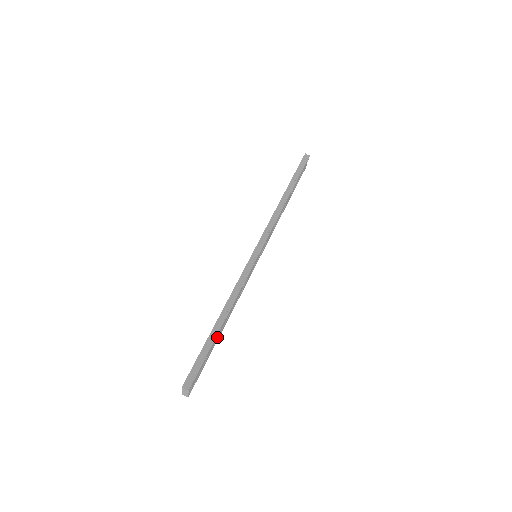
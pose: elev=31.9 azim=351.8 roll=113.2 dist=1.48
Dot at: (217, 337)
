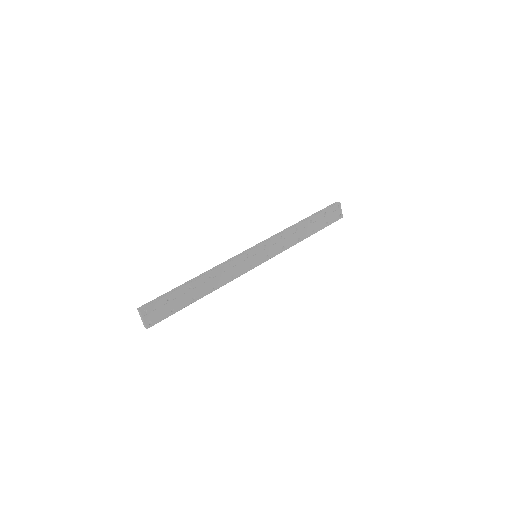
Dot at: (191, 295)
